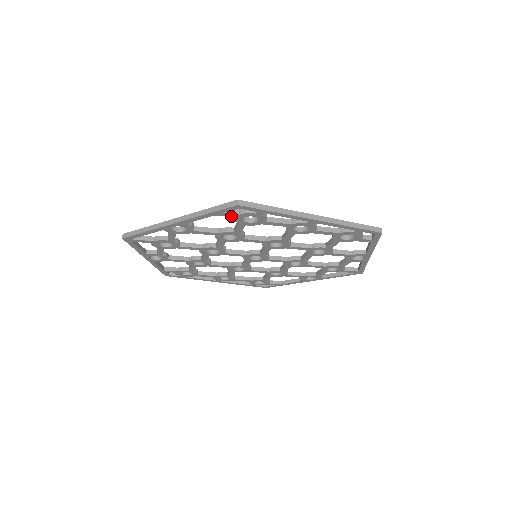
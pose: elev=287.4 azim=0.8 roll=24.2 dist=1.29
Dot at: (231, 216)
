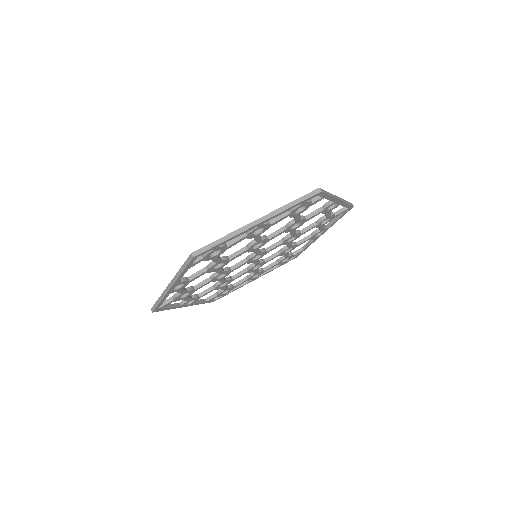
Dot at: (199, 262)
